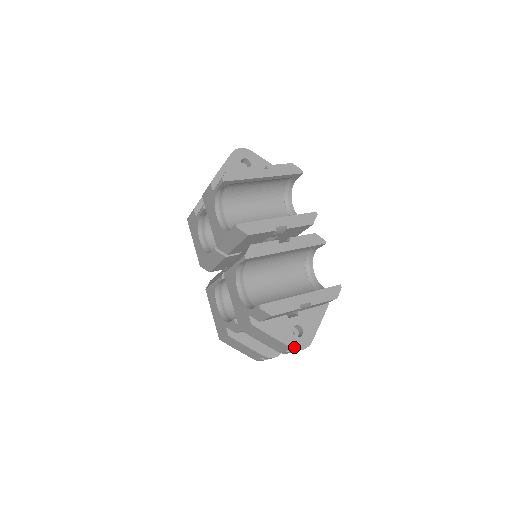
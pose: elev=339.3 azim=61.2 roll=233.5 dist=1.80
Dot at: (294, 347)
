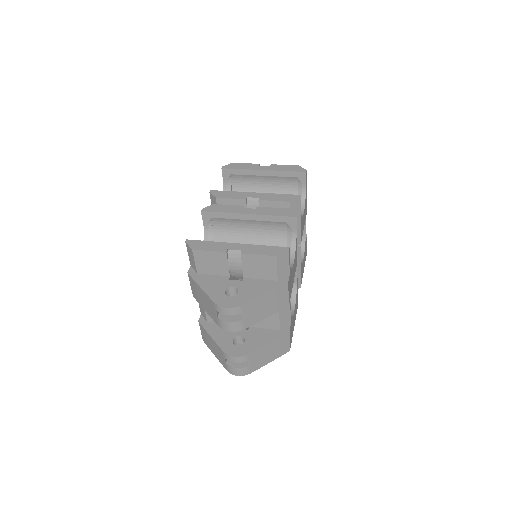
Dot at: (217, 302)
